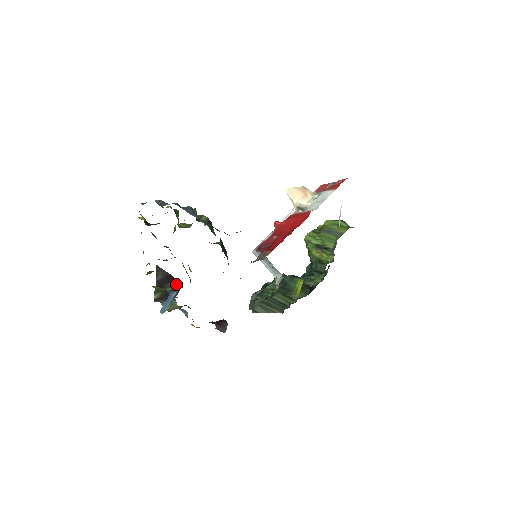
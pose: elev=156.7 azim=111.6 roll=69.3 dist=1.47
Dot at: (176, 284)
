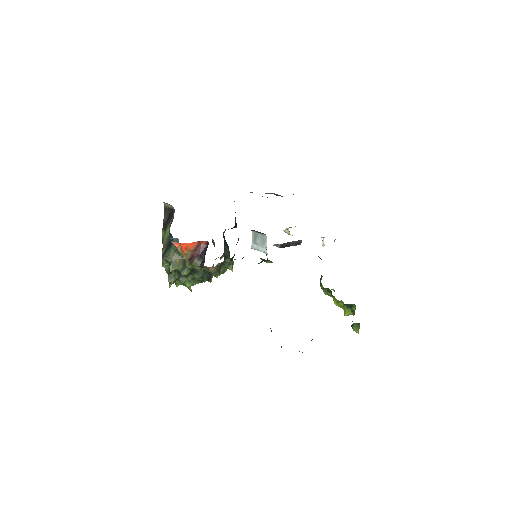
Dot at: occluded
